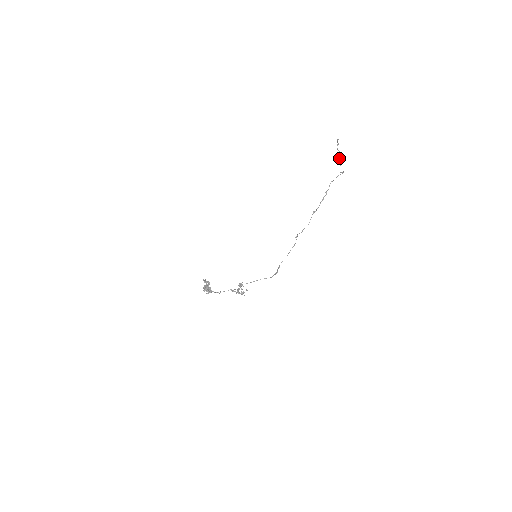
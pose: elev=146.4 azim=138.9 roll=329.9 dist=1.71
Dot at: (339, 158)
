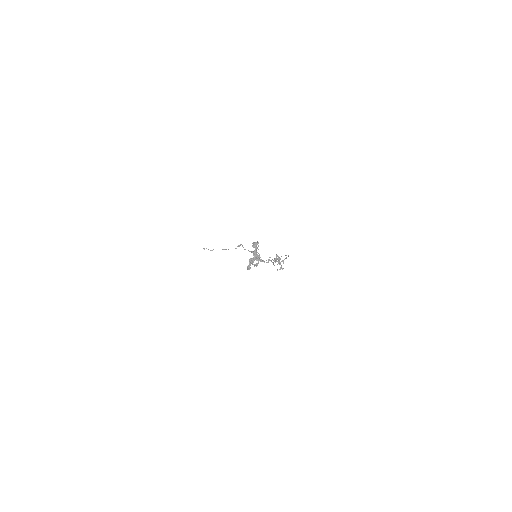
Dot at: occluded
